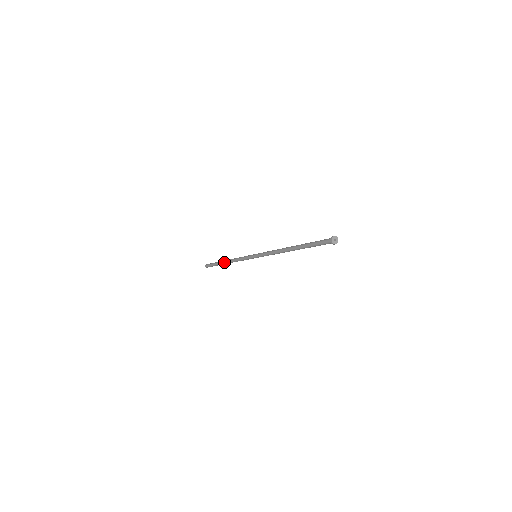
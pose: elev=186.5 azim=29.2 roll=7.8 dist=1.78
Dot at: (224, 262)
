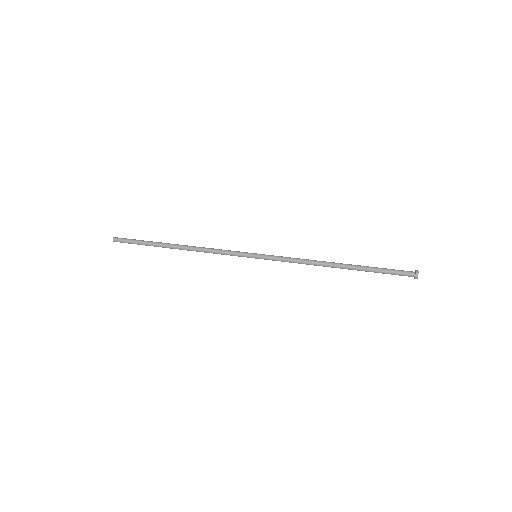
Dot at: (173, 247)
